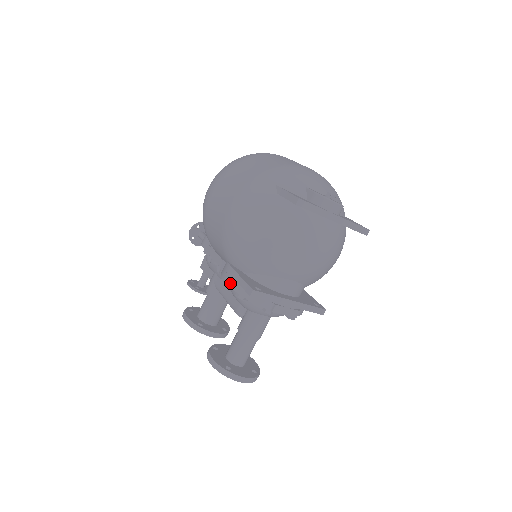
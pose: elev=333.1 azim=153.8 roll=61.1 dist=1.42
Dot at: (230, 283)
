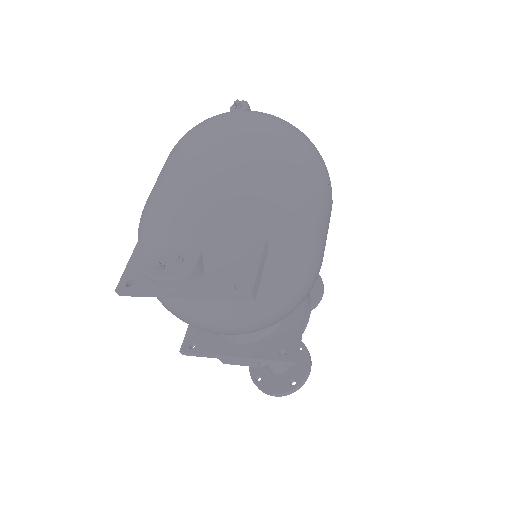
Dot at: occluded
